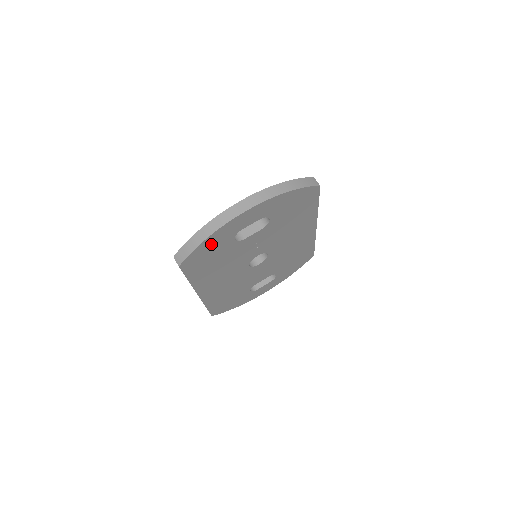
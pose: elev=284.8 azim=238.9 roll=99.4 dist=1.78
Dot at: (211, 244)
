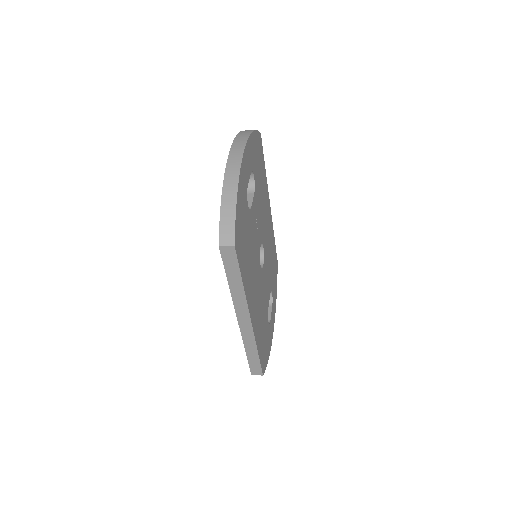
Dot at: (240, 207)
